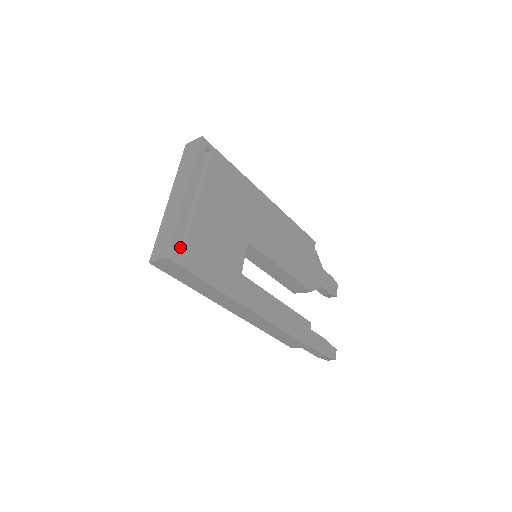
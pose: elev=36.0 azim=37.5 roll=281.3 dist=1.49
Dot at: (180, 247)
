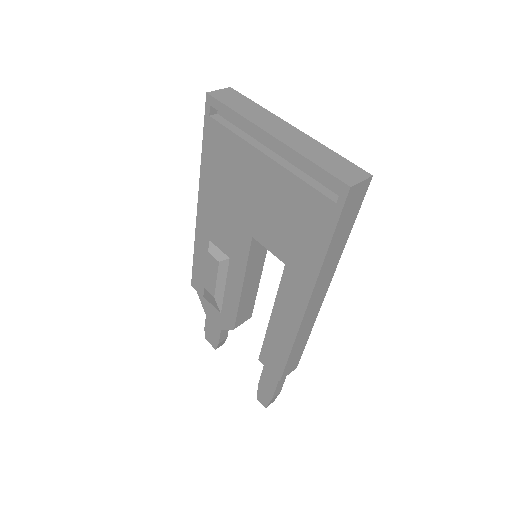
Dot at: occluded
